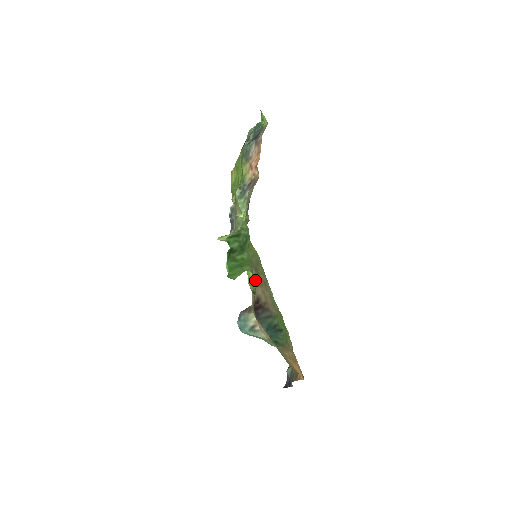
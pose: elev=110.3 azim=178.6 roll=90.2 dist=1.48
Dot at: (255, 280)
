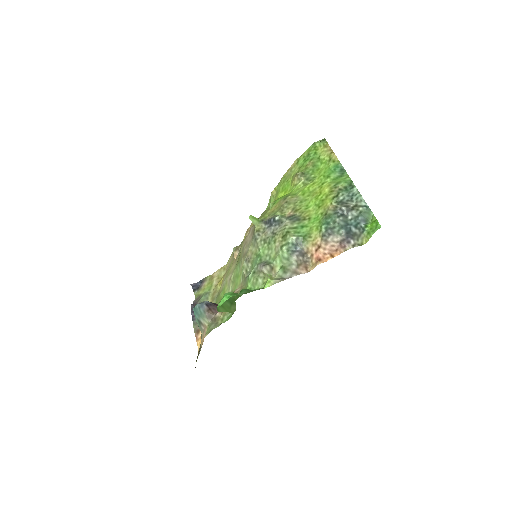
Dot at: (234, 292)
